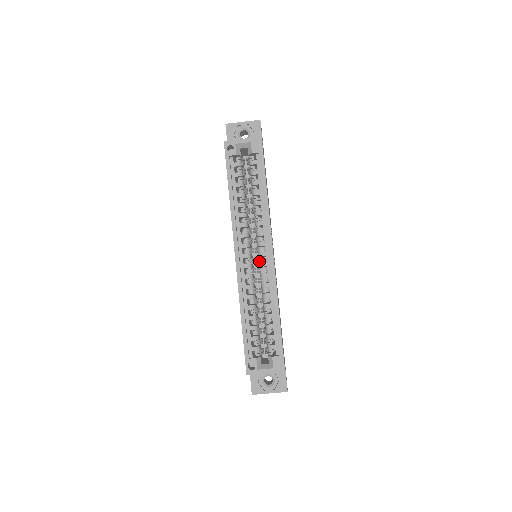
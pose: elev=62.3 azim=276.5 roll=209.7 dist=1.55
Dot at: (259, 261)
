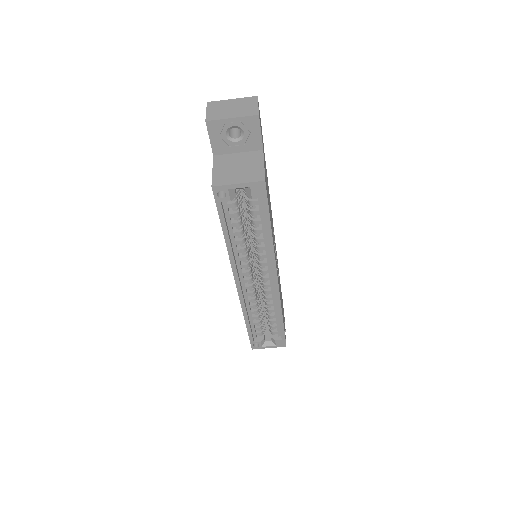
Dot at: (262, 281)
